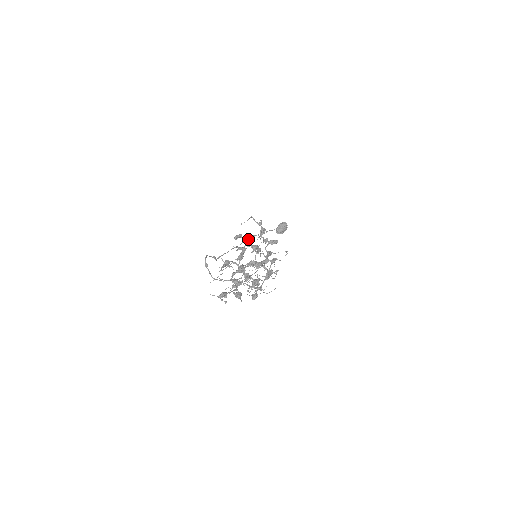
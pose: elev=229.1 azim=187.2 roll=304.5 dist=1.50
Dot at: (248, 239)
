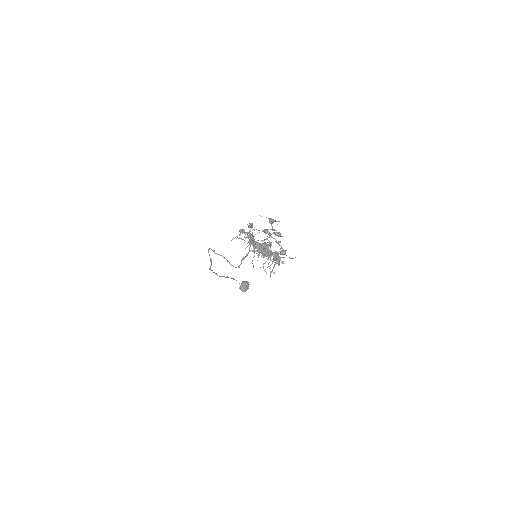
Dot at: occluded
